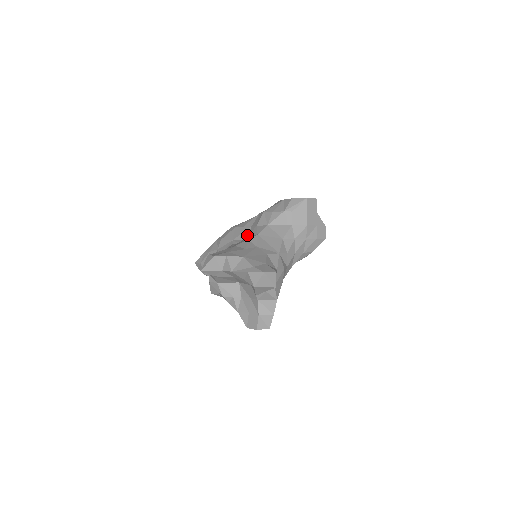
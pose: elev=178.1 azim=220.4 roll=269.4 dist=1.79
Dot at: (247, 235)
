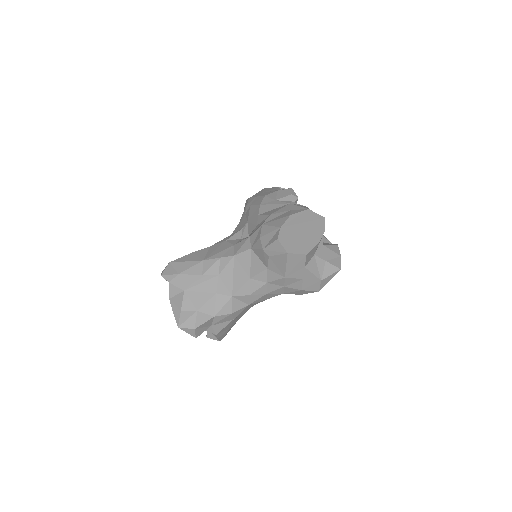
Dot at: (251, 232)
